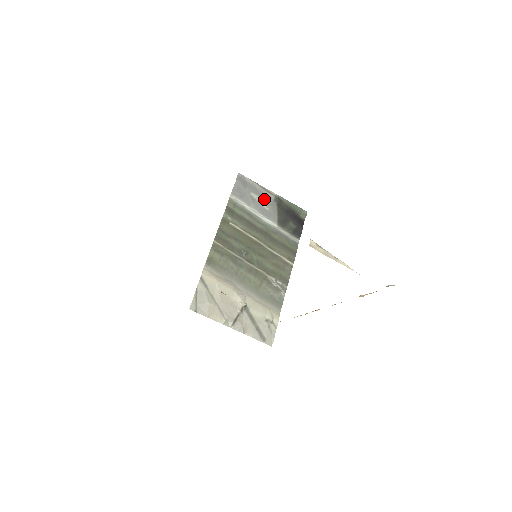
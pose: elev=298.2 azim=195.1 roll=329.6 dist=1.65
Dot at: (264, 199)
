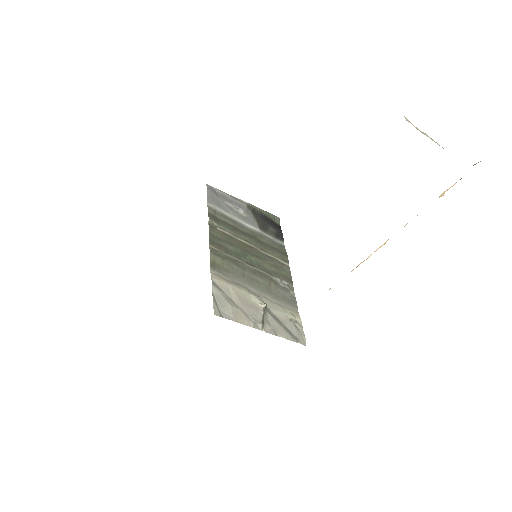
Dot at: (238, 207)
